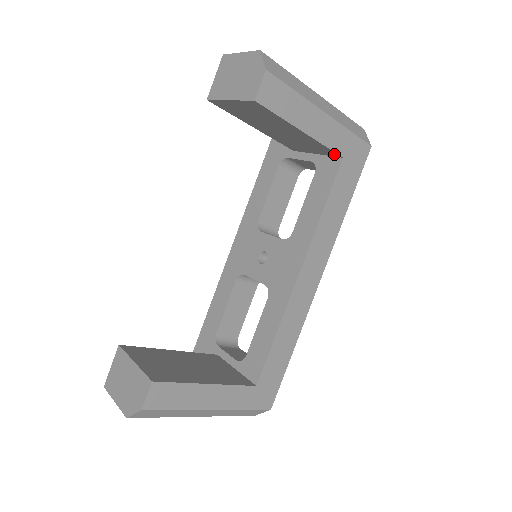
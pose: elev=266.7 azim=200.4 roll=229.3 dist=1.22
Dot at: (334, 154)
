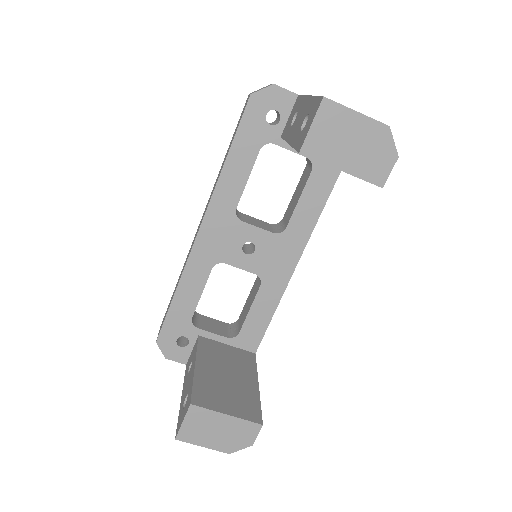
Dot at: occluded
